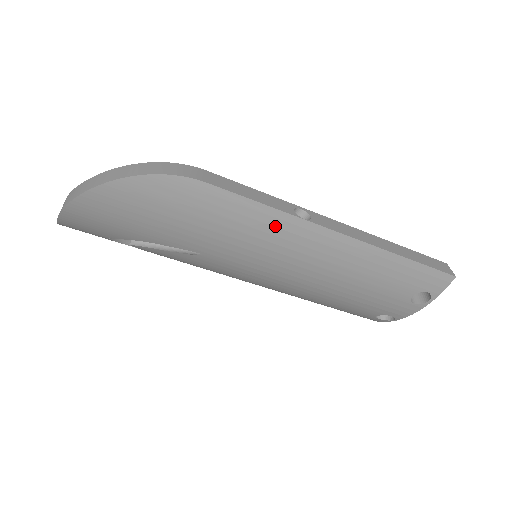
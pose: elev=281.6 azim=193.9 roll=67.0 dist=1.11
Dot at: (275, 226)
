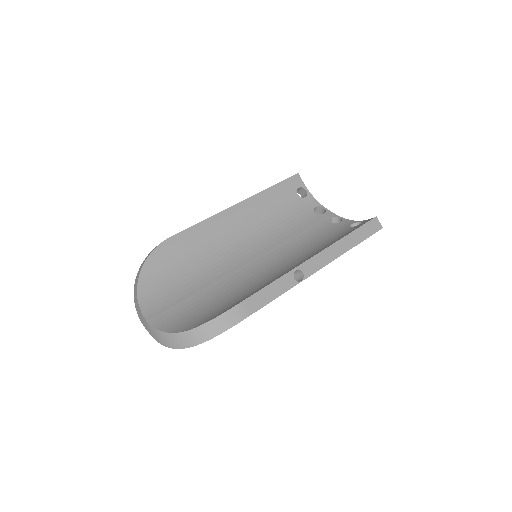
Dot at: occluded
